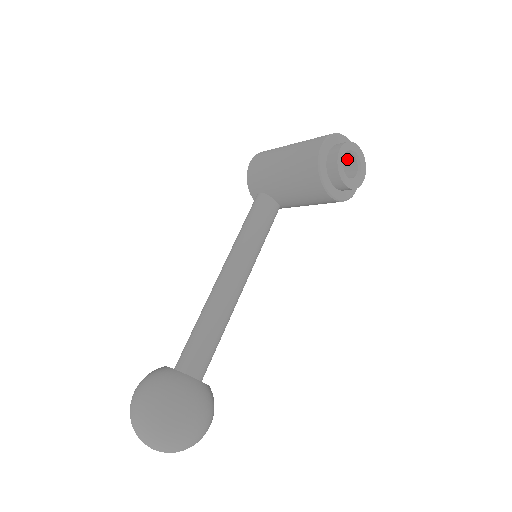
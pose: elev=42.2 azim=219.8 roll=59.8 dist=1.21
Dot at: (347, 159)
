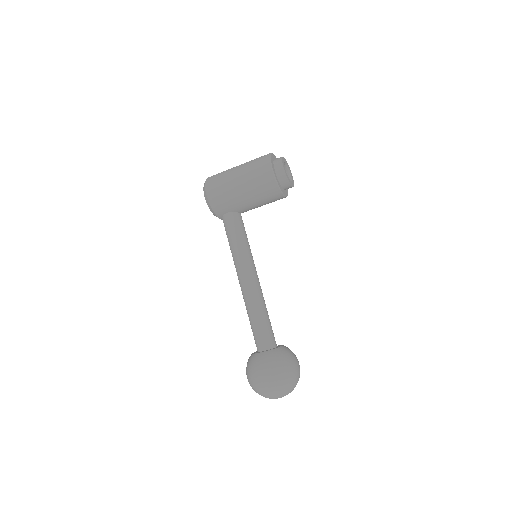
Dot at: occluded
